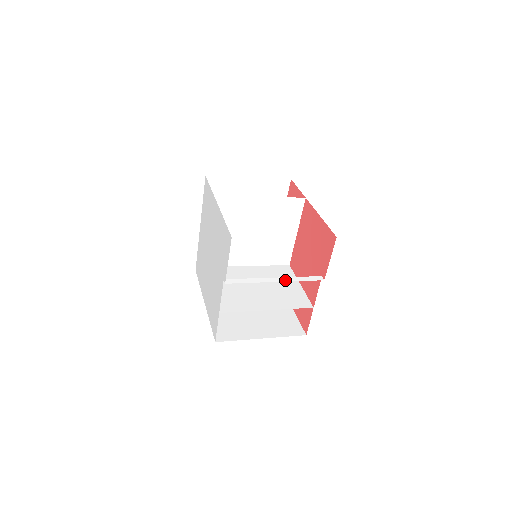
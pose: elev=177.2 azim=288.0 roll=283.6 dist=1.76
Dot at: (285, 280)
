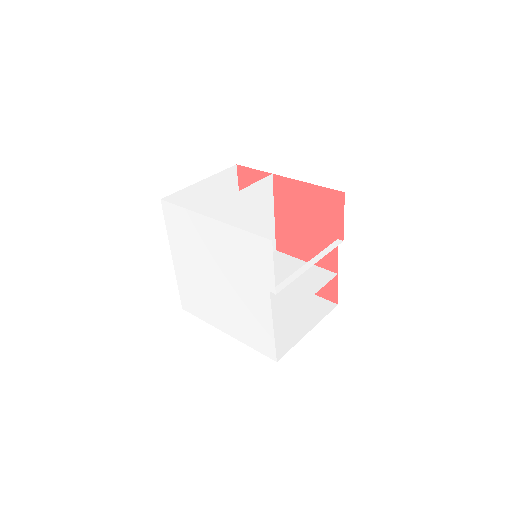
Dot at: (317, 260)
